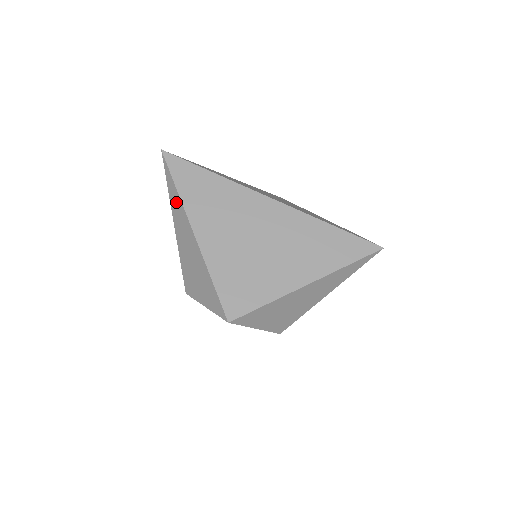
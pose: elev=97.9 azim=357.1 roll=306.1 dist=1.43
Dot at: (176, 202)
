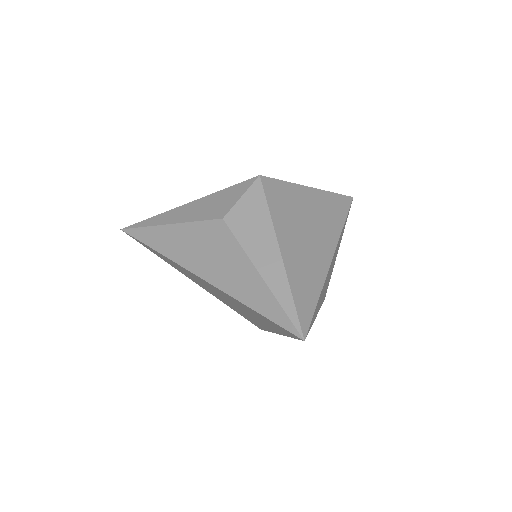
Dot at: occluded
